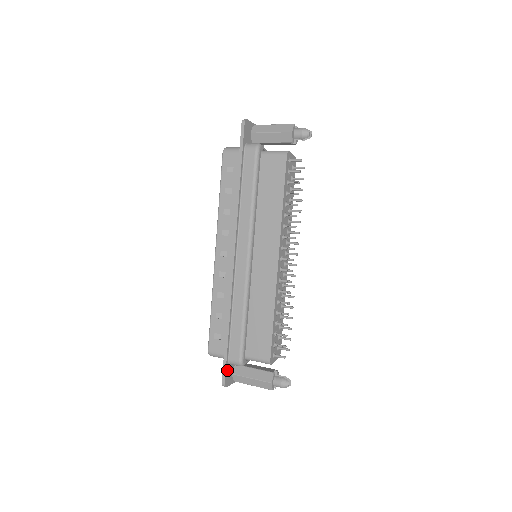
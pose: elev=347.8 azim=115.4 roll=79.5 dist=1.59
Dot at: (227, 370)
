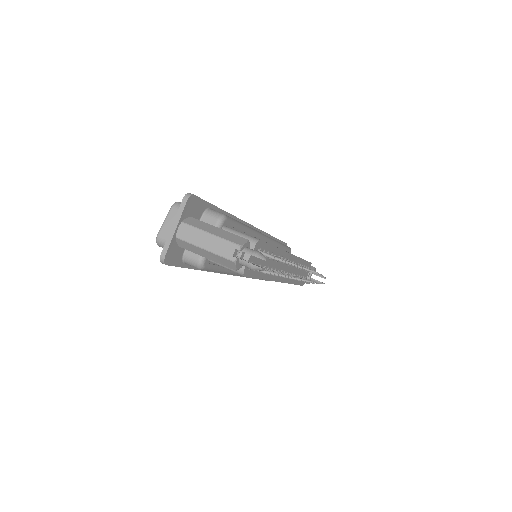
Dot at: occluded
